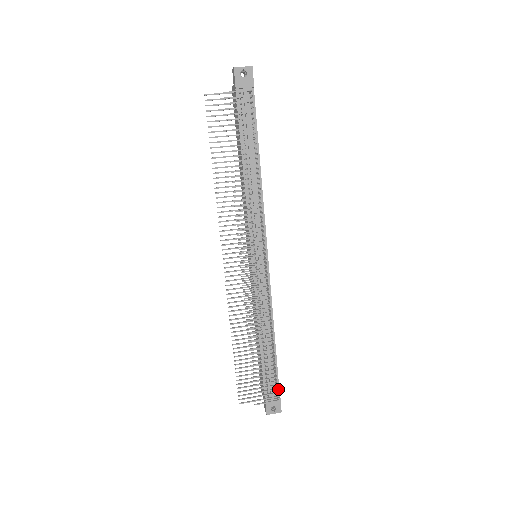
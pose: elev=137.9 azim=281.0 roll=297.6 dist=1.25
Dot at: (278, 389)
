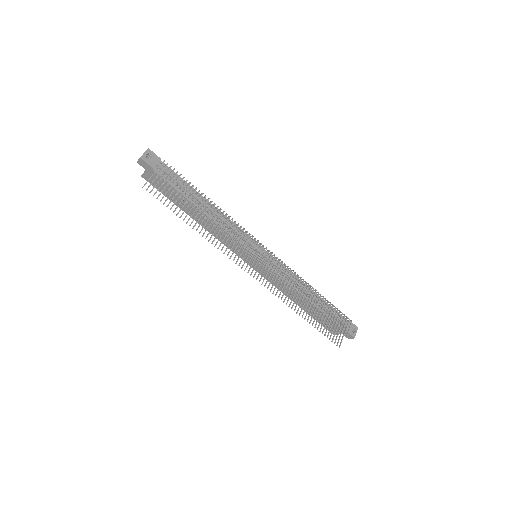
Dot at: occluded
